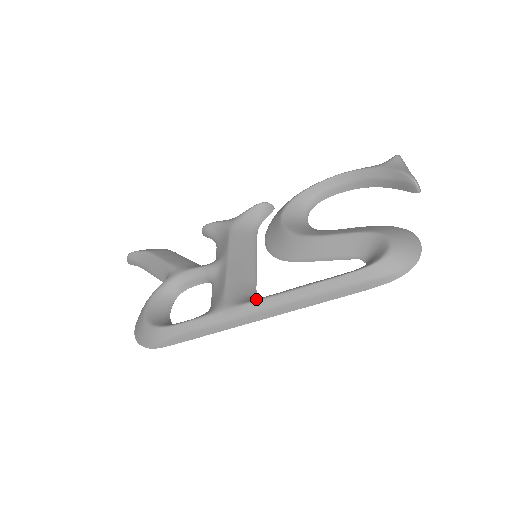
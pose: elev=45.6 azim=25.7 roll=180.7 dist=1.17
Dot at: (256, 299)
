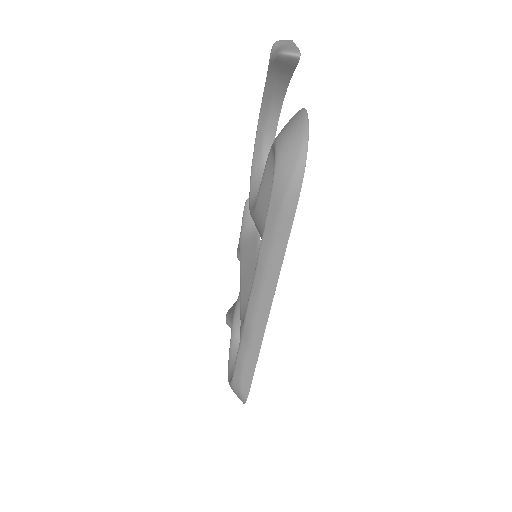
Dot at: (247, 305)
